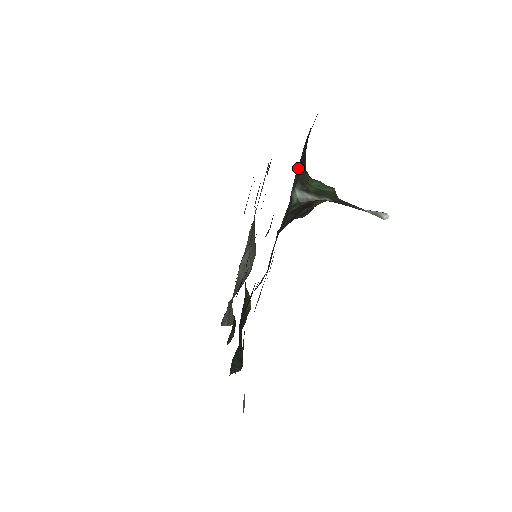
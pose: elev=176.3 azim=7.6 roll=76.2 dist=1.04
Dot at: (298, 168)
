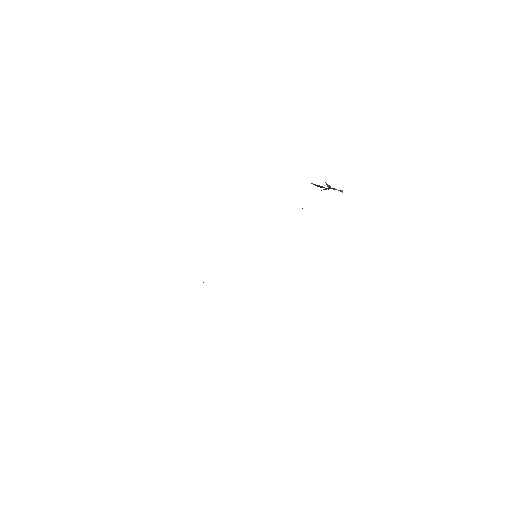
Dot at: occluded
